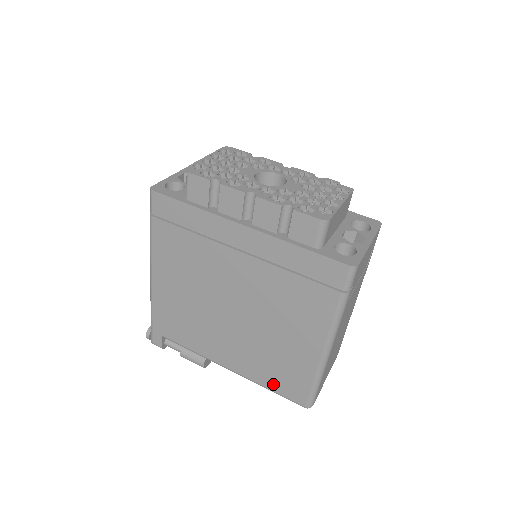
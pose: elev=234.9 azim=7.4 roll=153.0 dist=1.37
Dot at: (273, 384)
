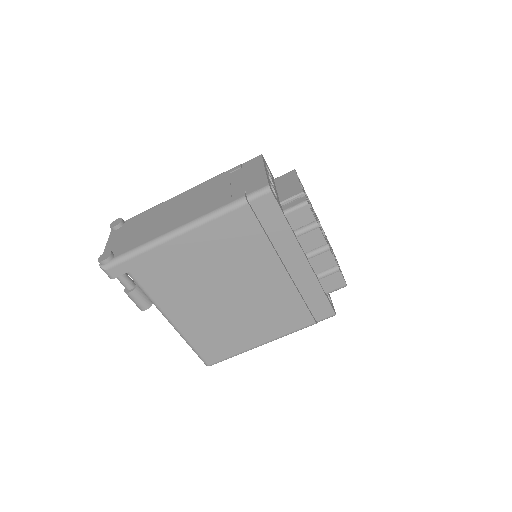
Dot at: (201, 345)
